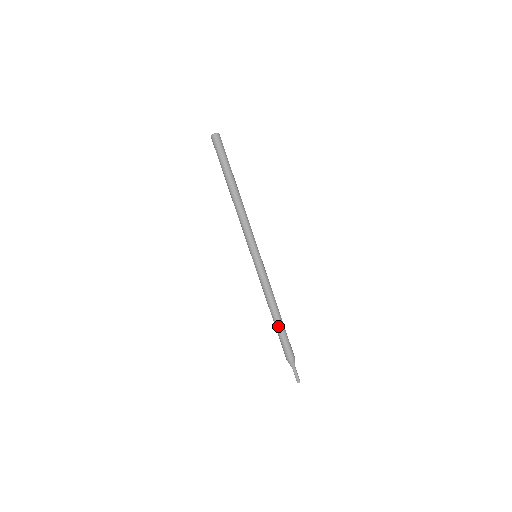
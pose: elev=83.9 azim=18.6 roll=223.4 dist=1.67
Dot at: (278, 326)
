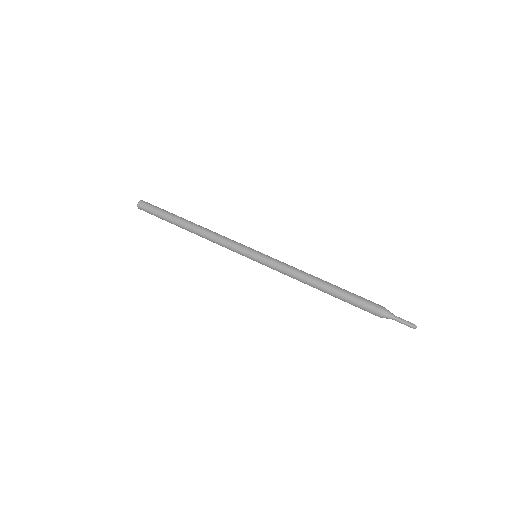
Dot at: (338, 288)
